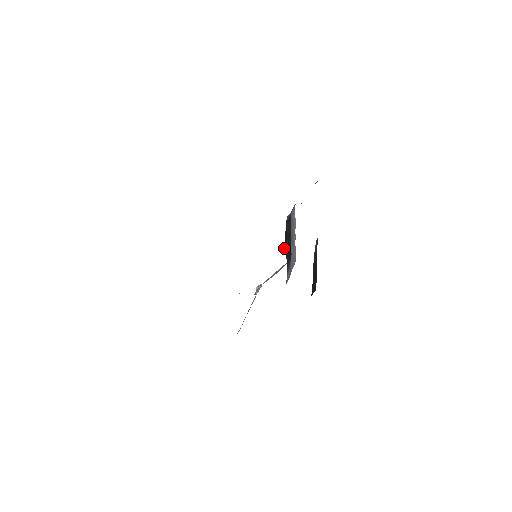
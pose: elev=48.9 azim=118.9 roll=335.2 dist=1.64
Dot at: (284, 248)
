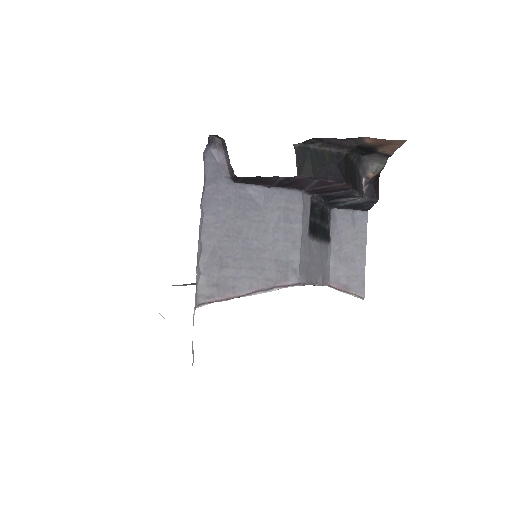
Dot at: (315, 210)
